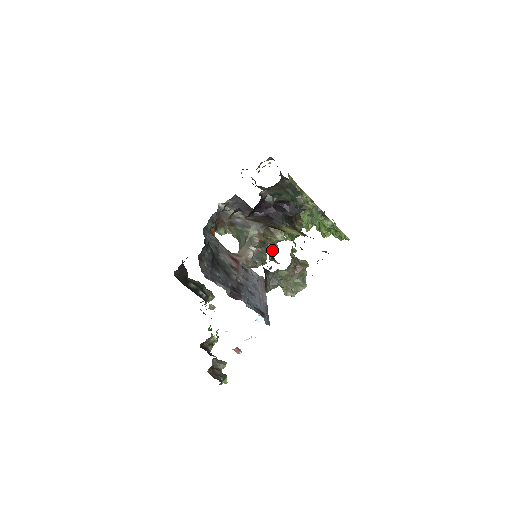
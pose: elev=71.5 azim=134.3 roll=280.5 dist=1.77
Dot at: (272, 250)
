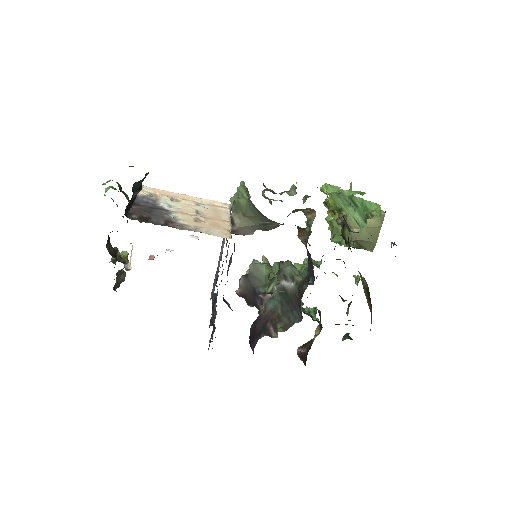
Dot at: occluded
